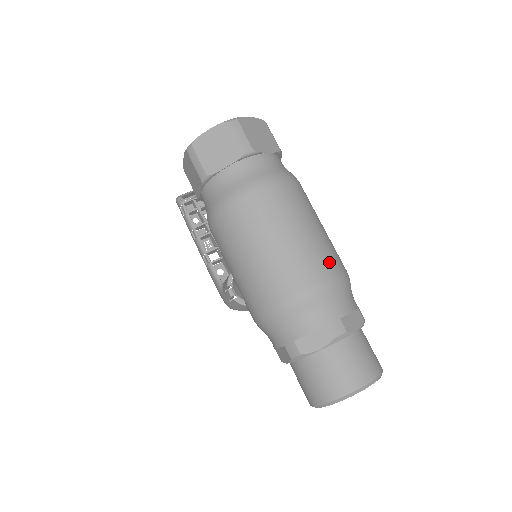
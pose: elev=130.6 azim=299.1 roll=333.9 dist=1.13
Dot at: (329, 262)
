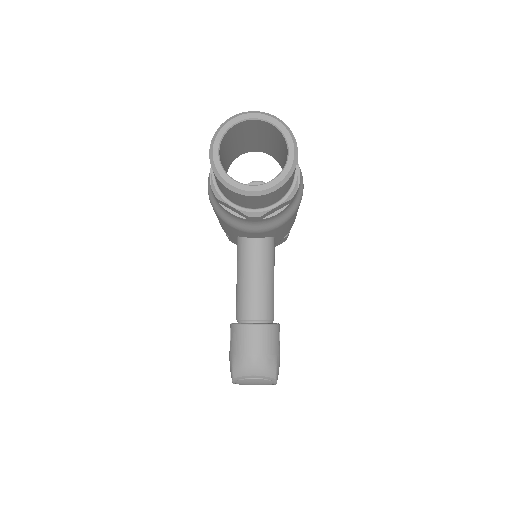
Dot at: occluded
